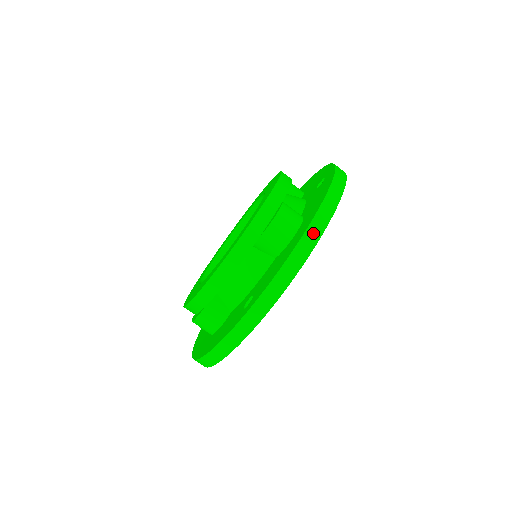
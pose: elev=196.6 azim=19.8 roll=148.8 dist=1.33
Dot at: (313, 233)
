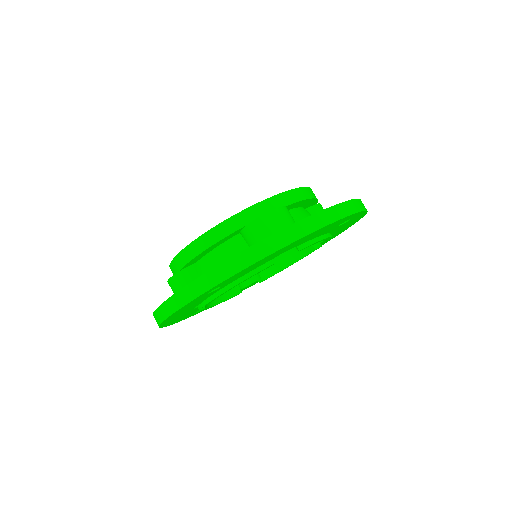
Dot at: (286, 236)
